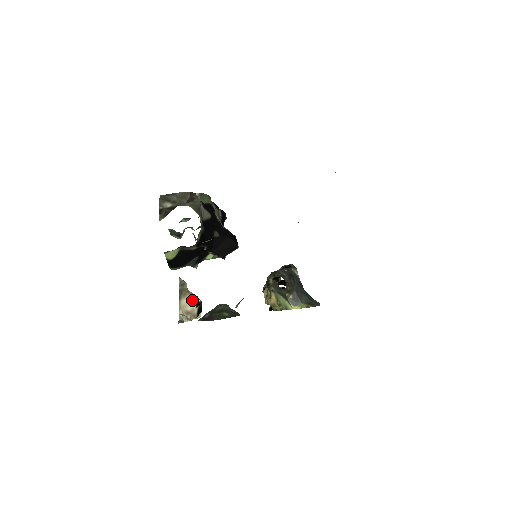
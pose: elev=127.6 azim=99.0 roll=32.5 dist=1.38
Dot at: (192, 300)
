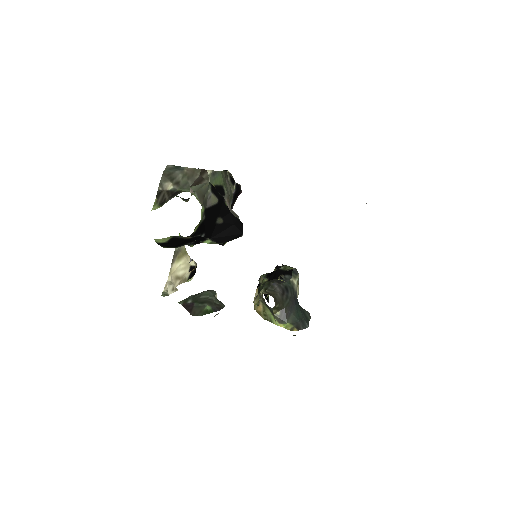
Dot at: (186, 264)
